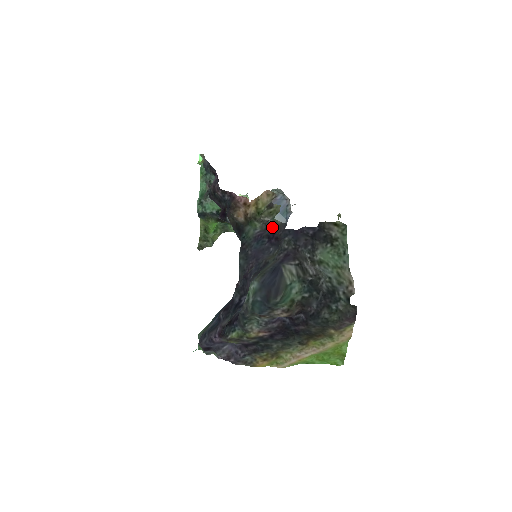
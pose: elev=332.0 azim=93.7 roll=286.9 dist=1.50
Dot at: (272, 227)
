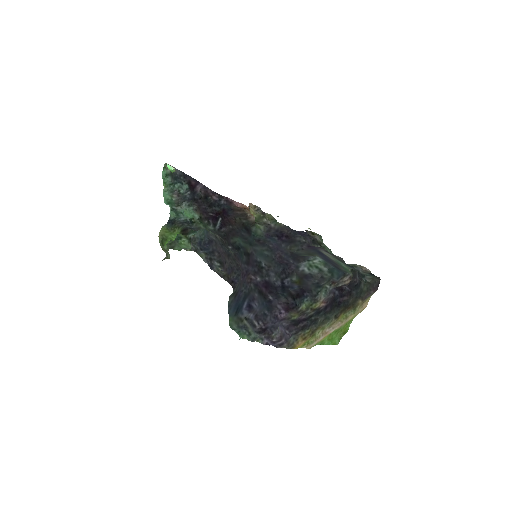
Dot at: (276, 229)
